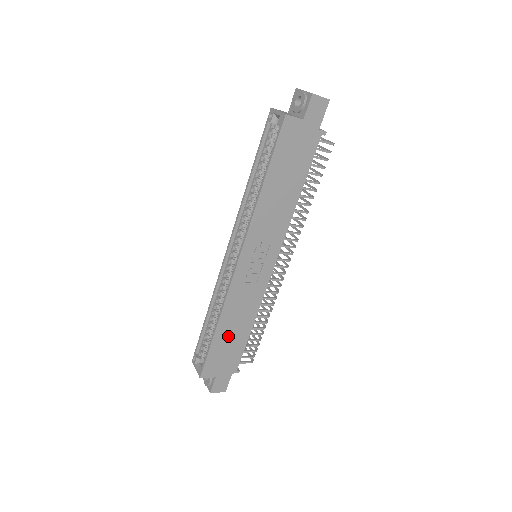
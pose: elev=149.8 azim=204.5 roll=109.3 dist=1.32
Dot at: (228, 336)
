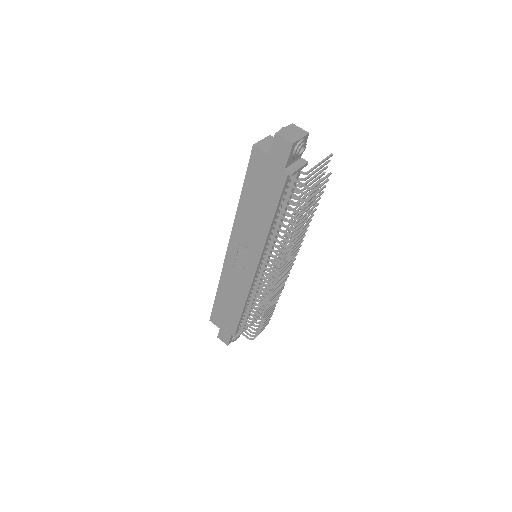
Dot at: (226, 304)
